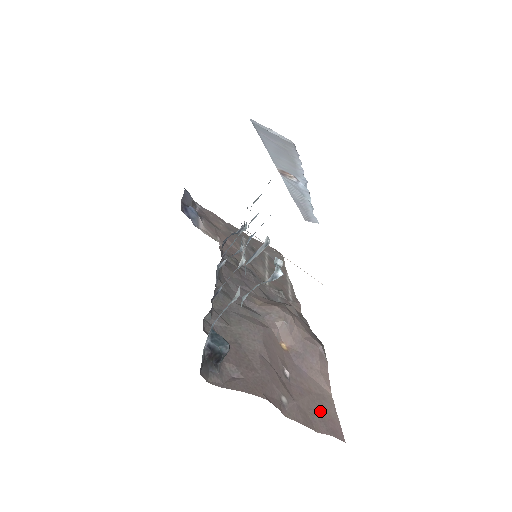
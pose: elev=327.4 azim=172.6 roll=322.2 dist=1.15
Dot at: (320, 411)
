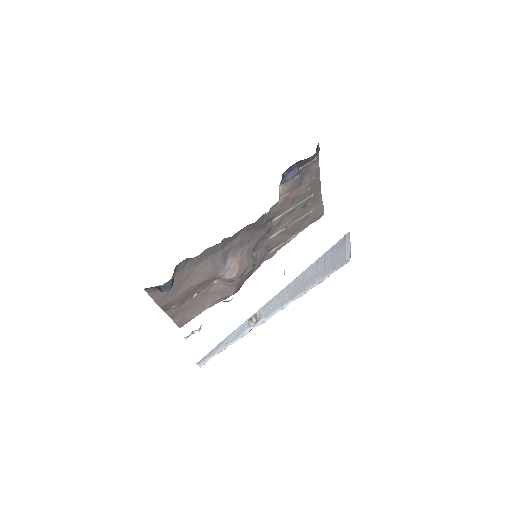
Dot at: (187, 314)
